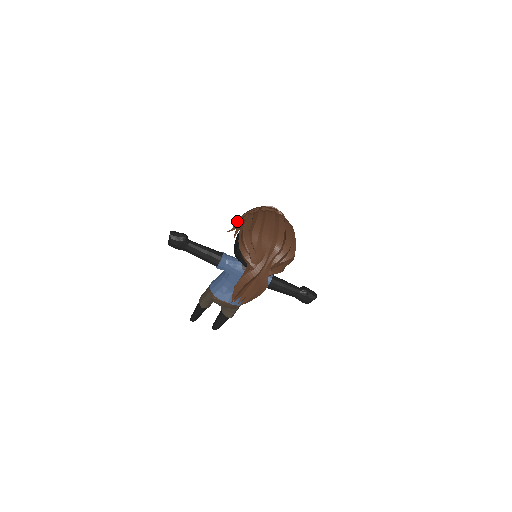
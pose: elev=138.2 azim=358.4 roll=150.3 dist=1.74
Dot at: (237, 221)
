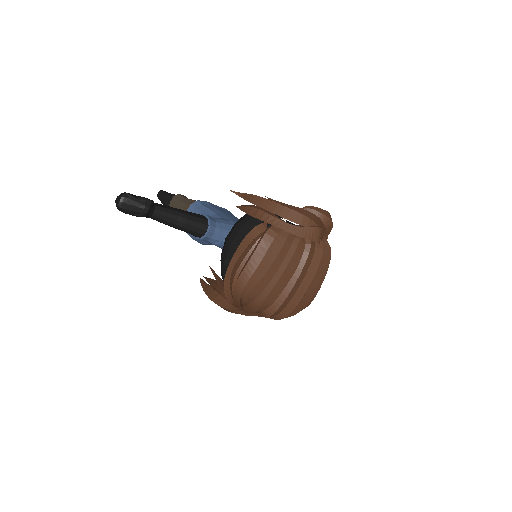
Dot at: (250, 201)
